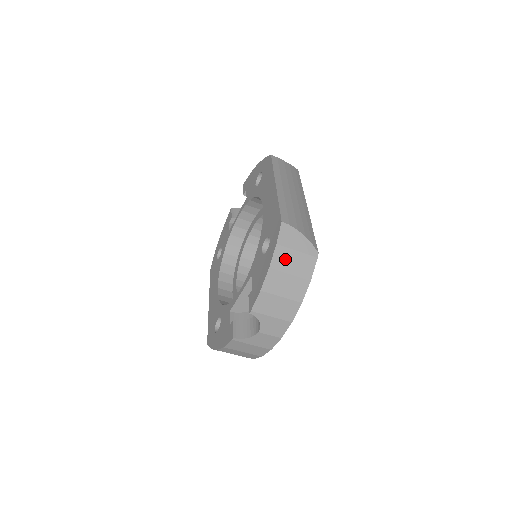
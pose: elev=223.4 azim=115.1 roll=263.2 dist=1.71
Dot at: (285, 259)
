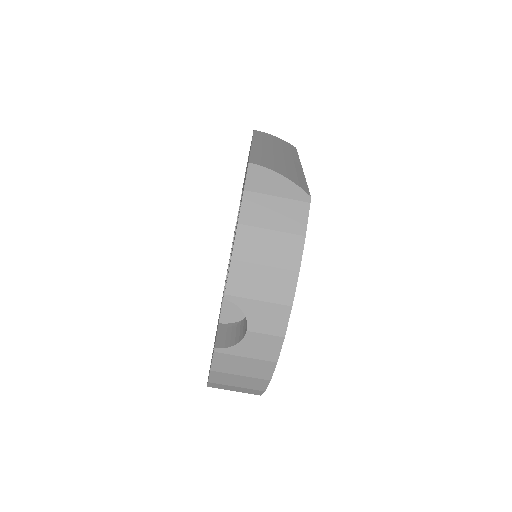
Dot at: (260, 209)
